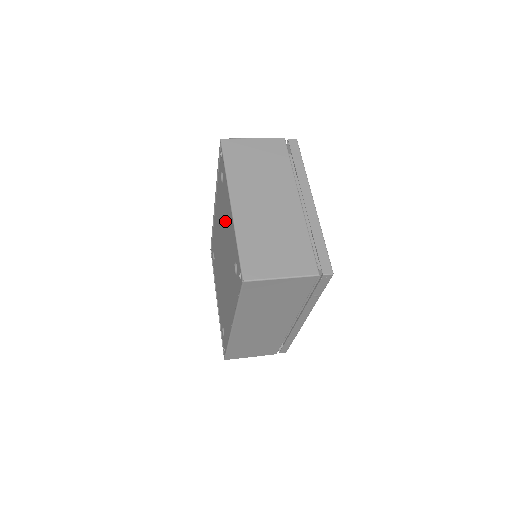
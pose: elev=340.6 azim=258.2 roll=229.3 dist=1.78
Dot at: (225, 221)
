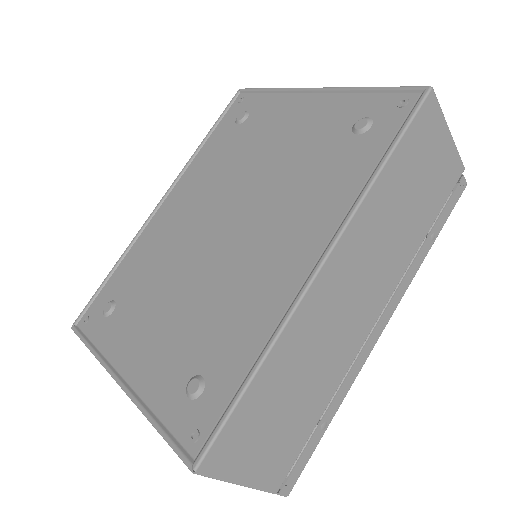
Dot at: (262, 145)
